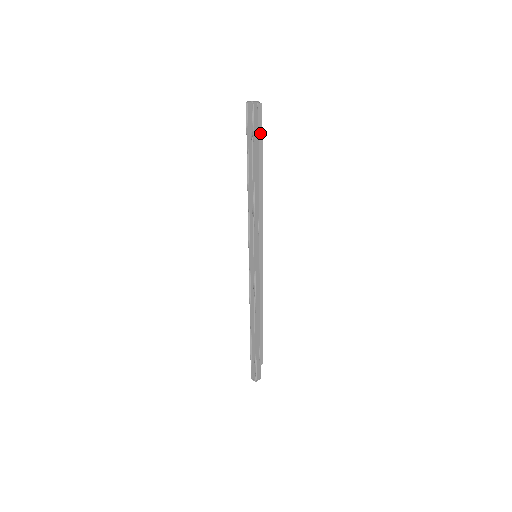
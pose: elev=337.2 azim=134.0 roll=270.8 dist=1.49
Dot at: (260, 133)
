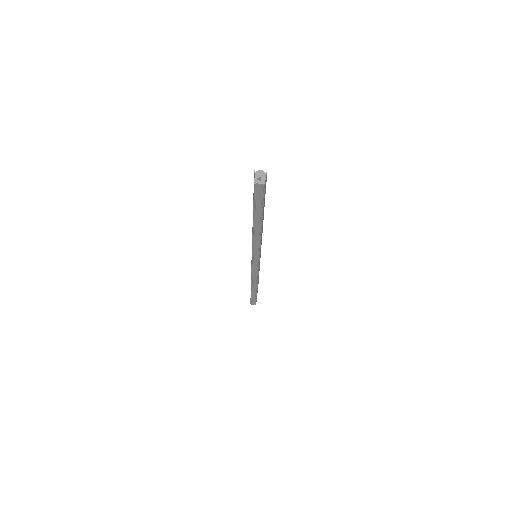
Dot at: (265, 192)
